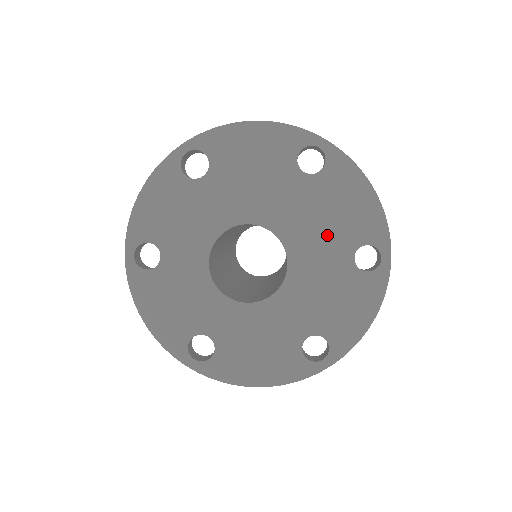
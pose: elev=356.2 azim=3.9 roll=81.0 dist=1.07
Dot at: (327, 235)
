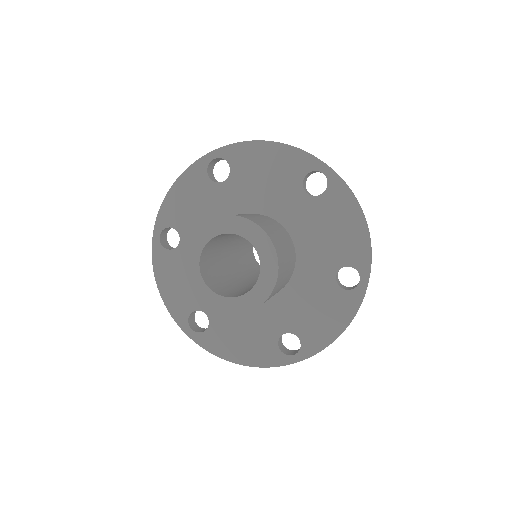
Dot at: (316, 251)
